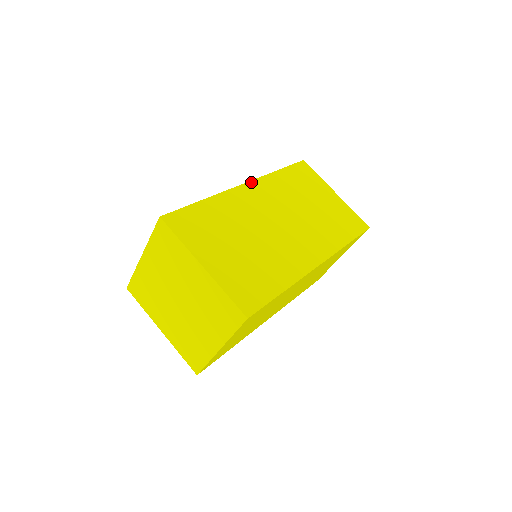
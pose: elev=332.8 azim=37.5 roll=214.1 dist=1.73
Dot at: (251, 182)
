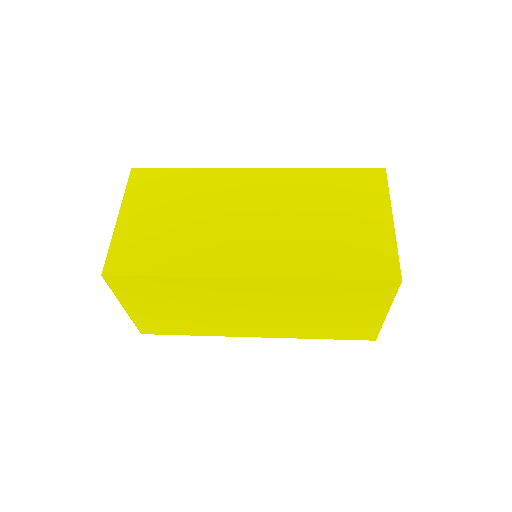
Dot at: (267, 169)
